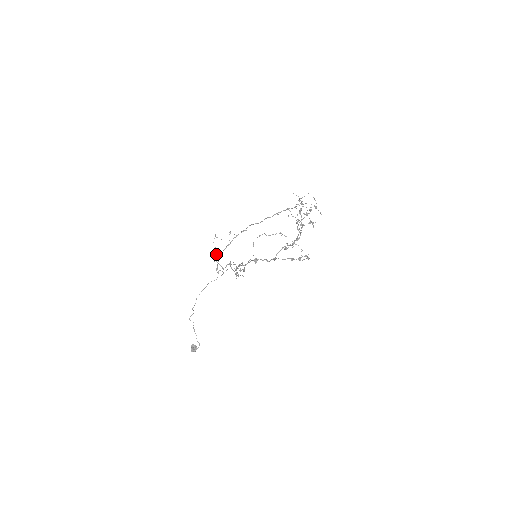
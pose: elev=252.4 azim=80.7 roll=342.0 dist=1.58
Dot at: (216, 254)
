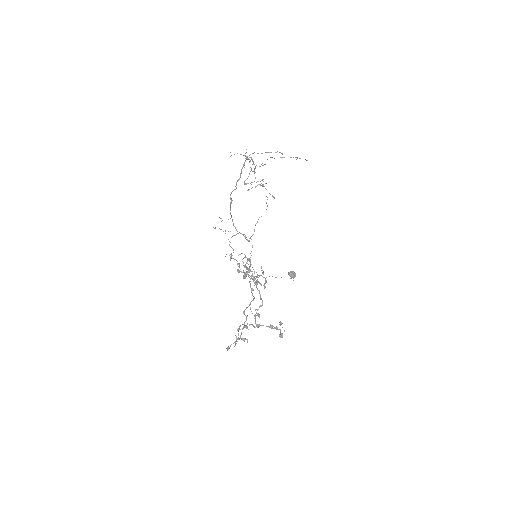
Dot at: occluded
